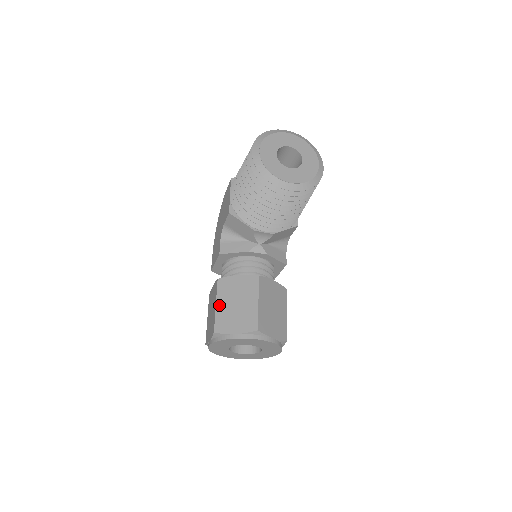
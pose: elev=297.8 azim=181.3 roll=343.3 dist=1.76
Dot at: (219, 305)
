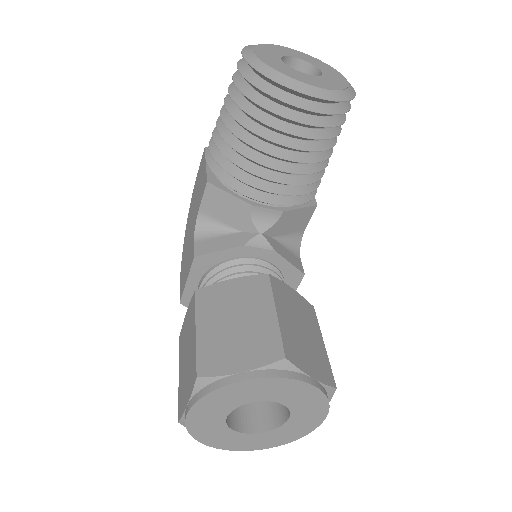
Dot at: (202, 329)
